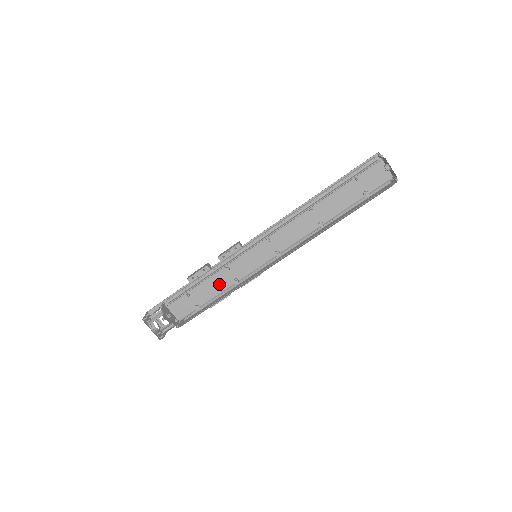
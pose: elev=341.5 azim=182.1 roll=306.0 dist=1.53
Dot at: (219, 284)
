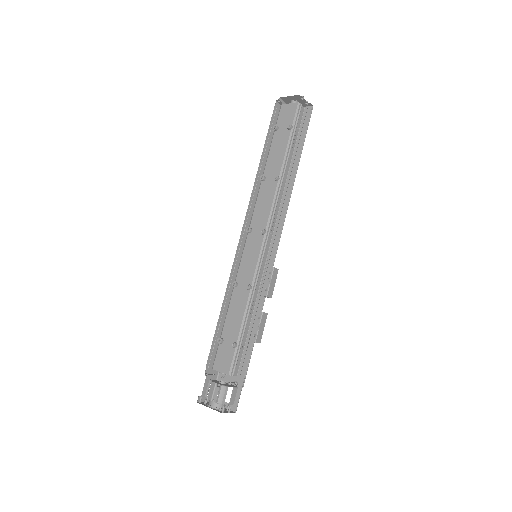
Dot at: (238, 305)
